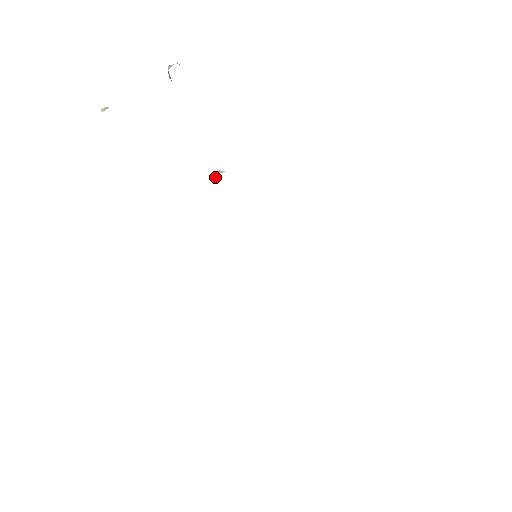
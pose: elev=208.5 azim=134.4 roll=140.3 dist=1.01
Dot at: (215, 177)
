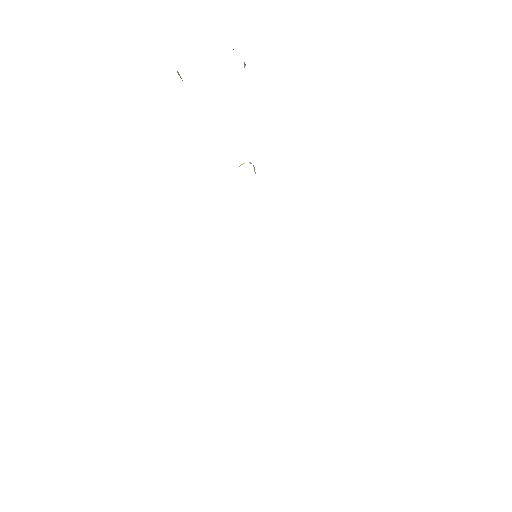
Dot at: (242, 164)
